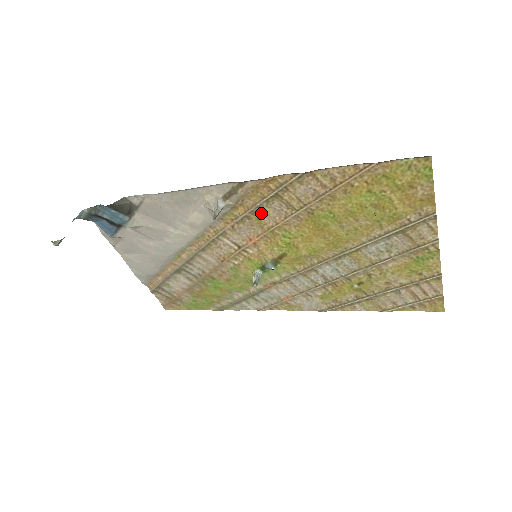
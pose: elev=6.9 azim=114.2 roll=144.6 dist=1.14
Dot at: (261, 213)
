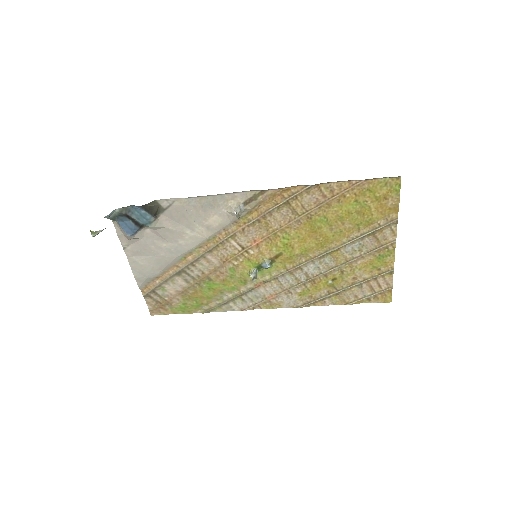
Dot at: (270, 217)
